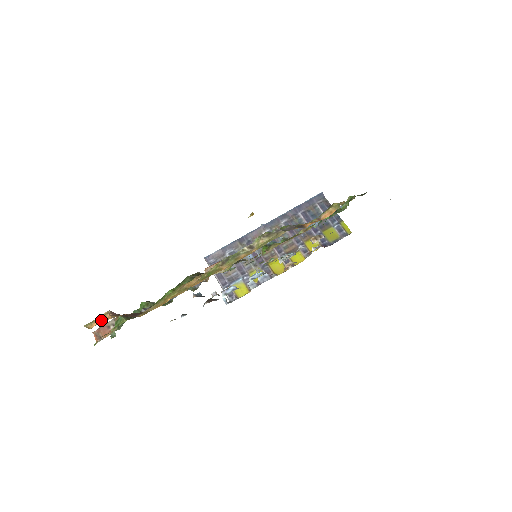
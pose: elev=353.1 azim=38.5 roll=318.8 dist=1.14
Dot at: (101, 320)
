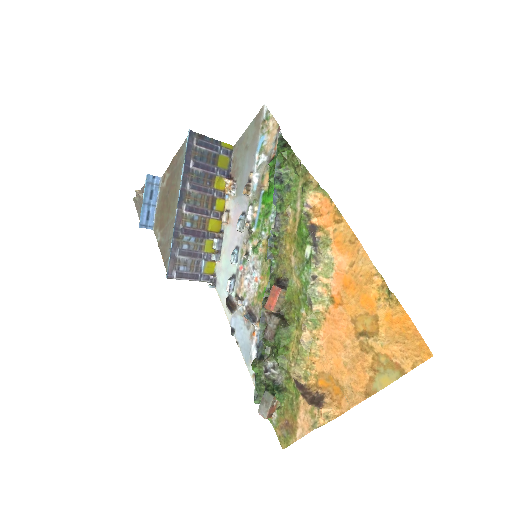
Dot at: (322, 416)
